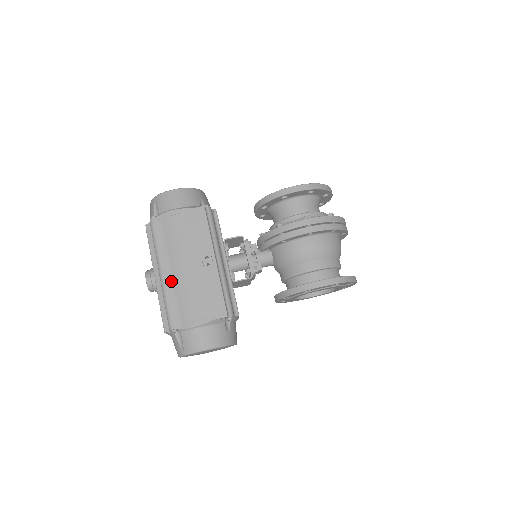
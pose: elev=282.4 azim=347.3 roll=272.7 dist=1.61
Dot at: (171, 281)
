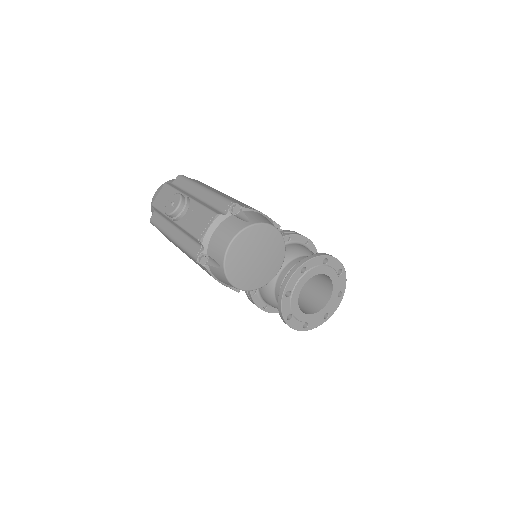
Dot at: occluded
